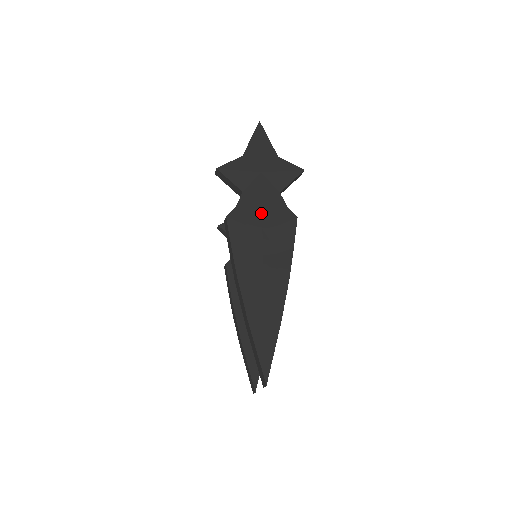
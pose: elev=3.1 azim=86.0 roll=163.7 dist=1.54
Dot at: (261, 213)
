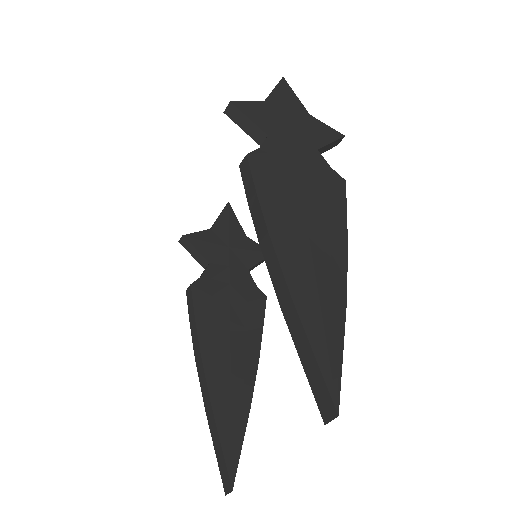
Dot at: (296, 163)
